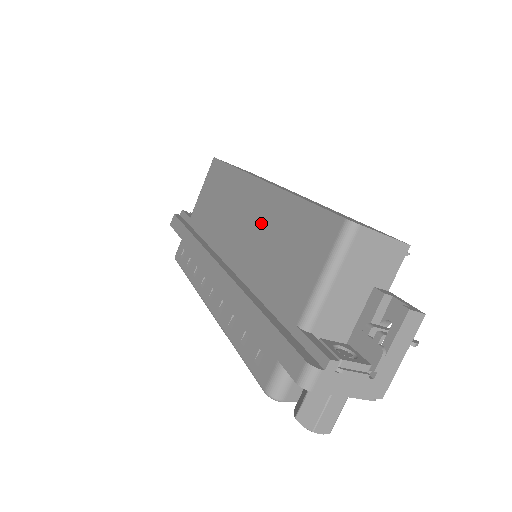
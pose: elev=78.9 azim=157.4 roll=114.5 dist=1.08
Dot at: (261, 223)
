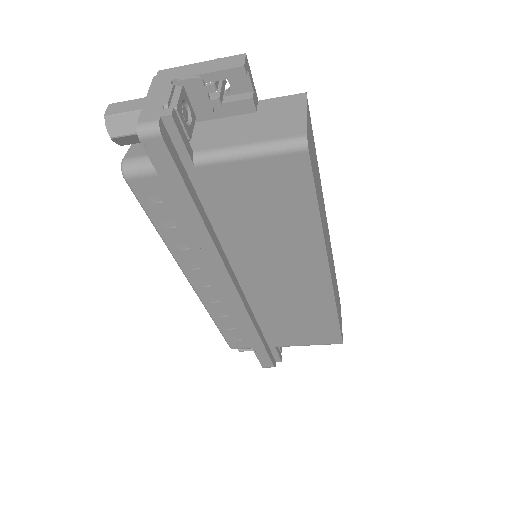
Dot at: (299, 298)
